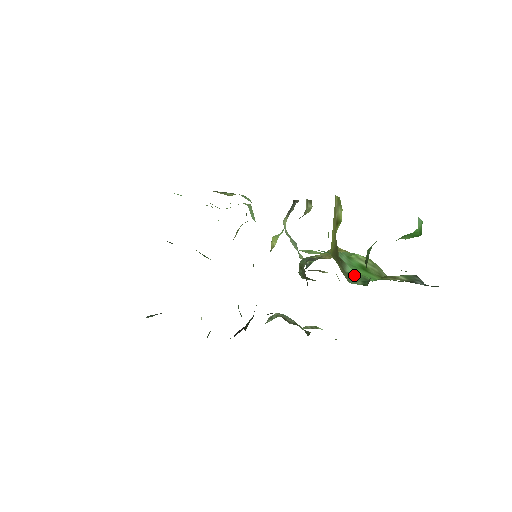
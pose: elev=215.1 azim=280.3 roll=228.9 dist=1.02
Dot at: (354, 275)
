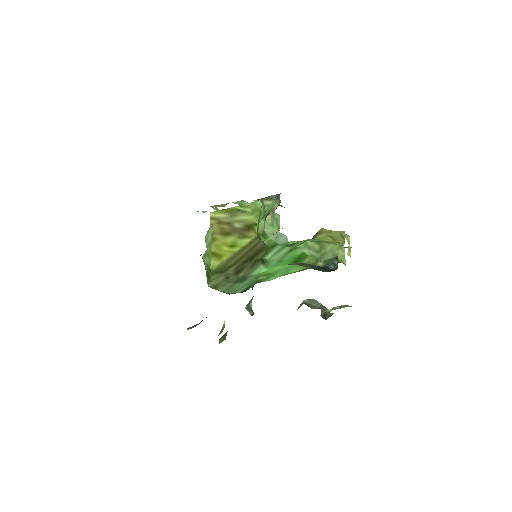
Dot at: (250, 279)
